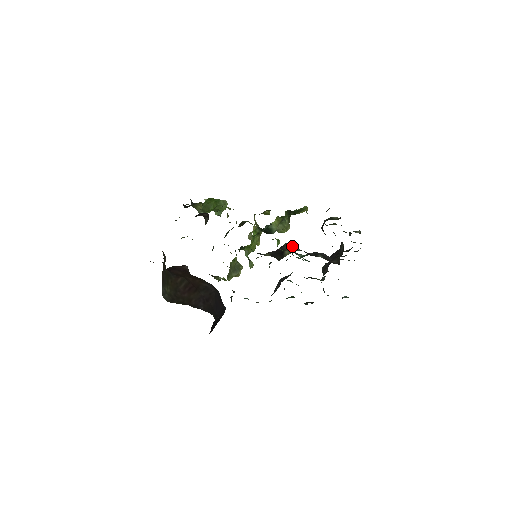
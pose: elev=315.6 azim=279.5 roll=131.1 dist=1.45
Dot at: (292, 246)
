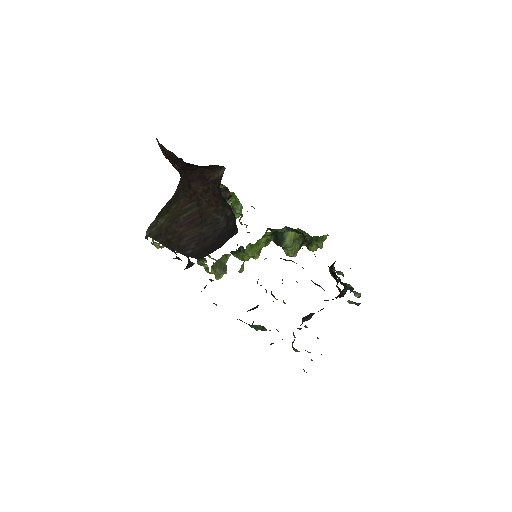
Dot at: occluded
